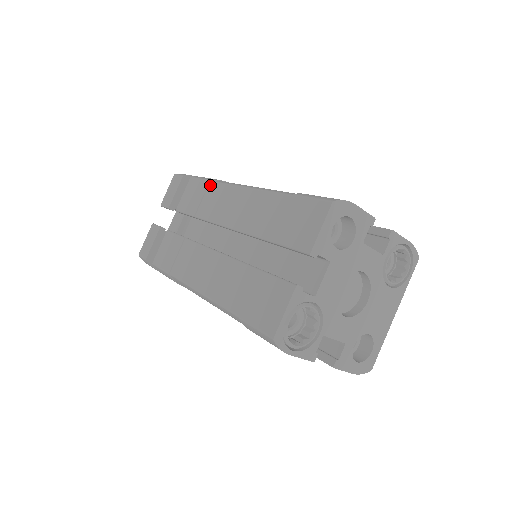
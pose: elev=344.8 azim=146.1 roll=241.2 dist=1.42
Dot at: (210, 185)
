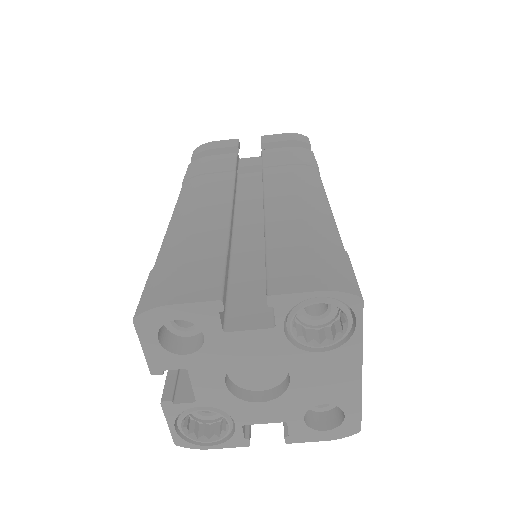
Dot at: occluded
